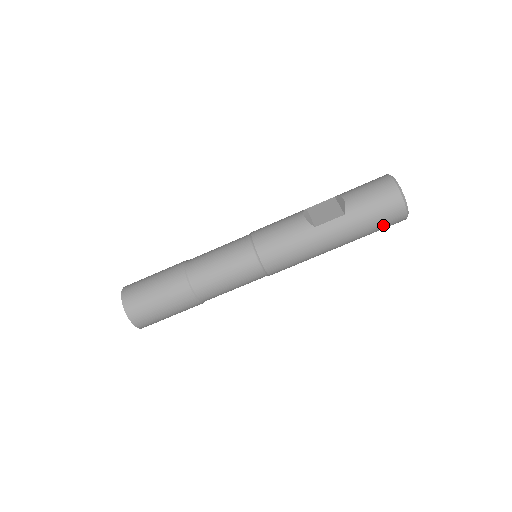
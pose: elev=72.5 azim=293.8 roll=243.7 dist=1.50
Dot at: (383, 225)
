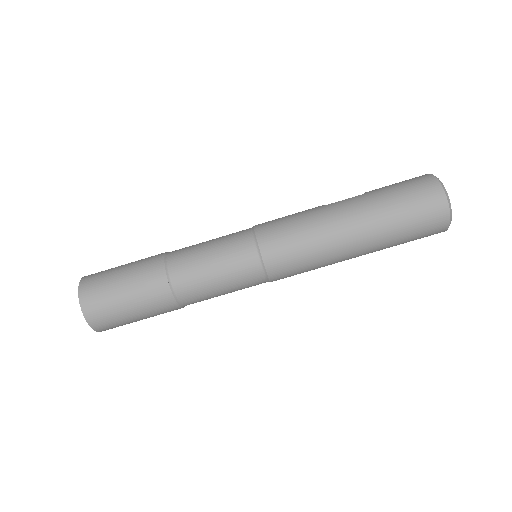
Dot at: (415, 205)
